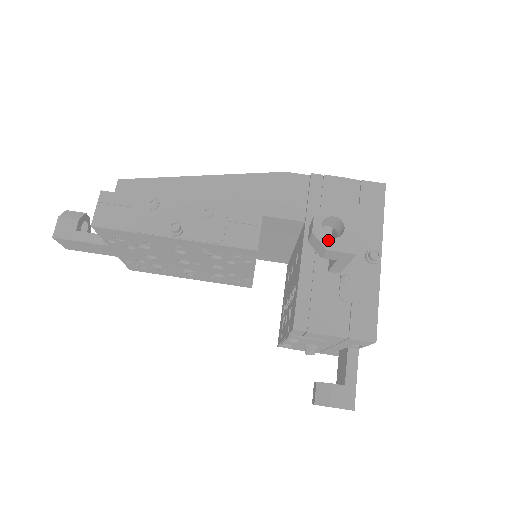
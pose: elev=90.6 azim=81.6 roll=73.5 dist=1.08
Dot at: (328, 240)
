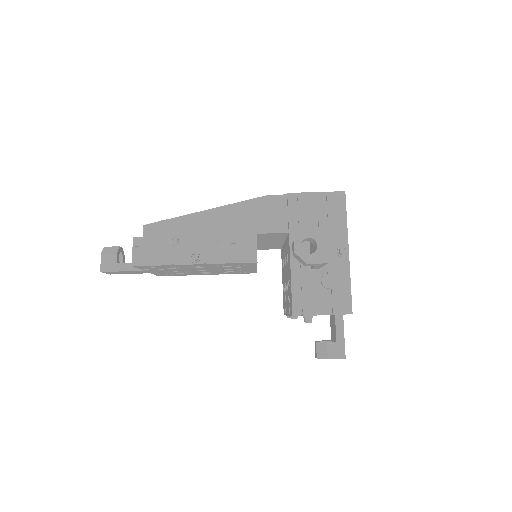
Dot at: (307, 256)
